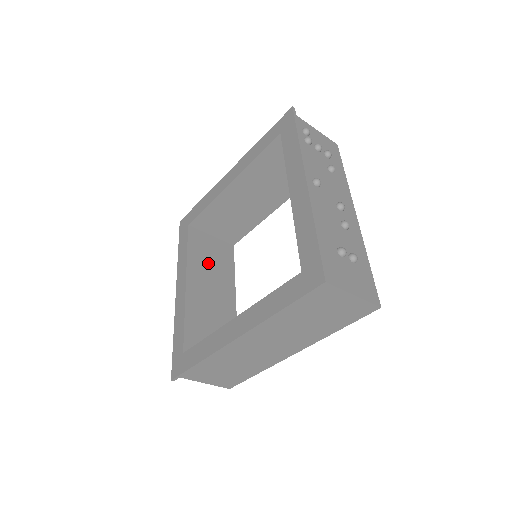
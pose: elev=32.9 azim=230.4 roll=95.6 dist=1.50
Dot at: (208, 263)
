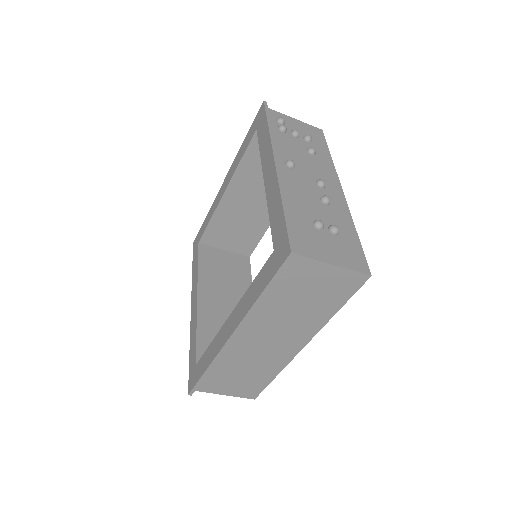
Dot at: (221, 276)
